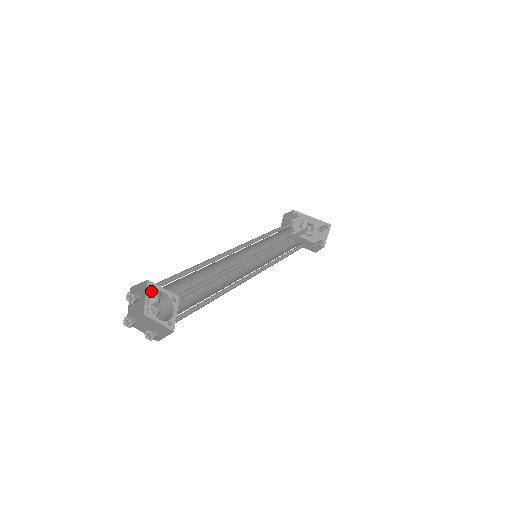
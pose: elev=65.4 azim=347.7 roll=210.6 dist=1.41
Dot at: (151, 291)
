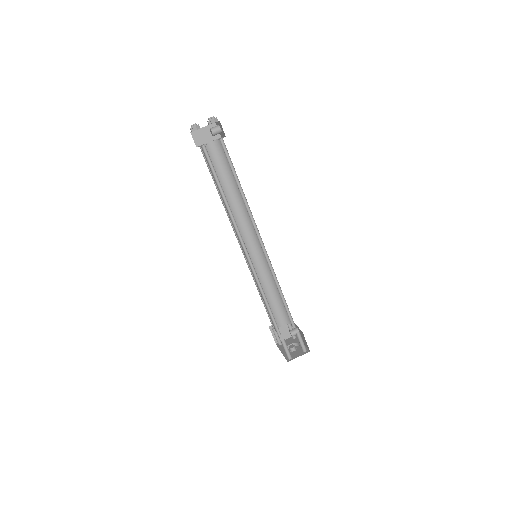
Dot at: (216, 140)
